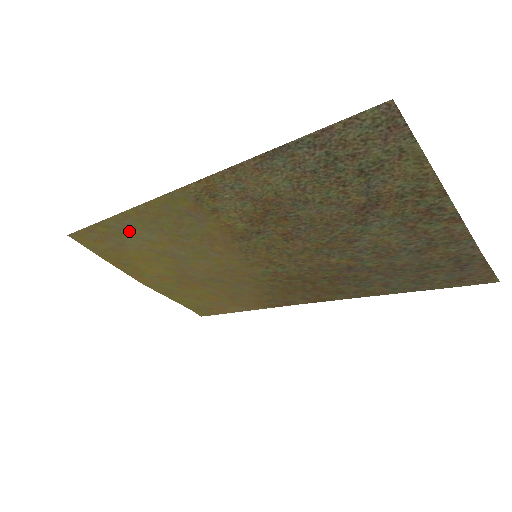
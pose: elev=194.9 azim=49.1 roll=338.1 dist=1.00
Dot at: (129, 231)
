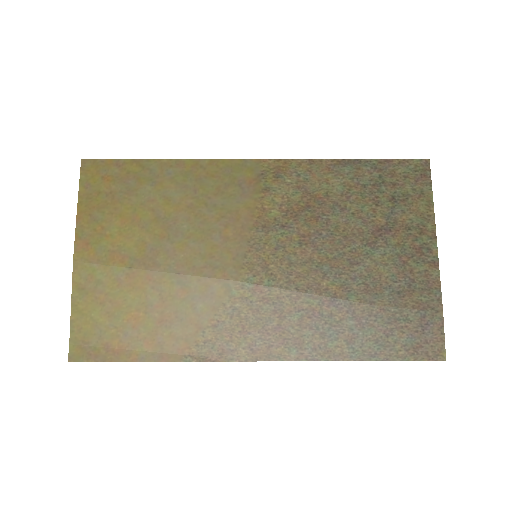
Dot at: (160, 180)
